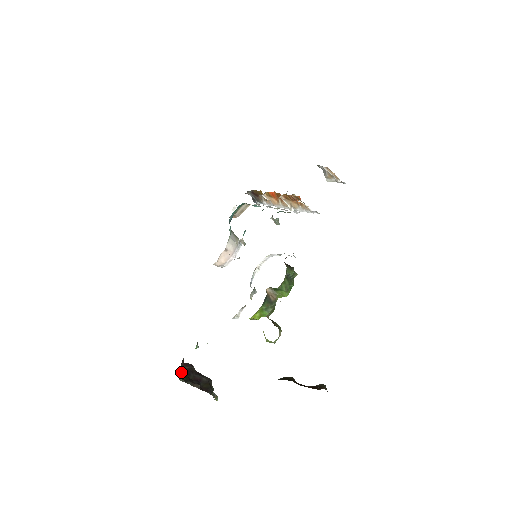
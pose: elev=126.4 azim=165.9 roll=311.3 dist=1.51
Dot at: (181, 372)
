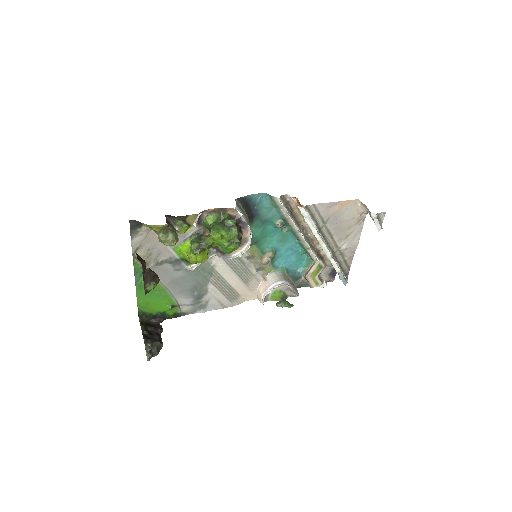
Dot at: (149, 322)
